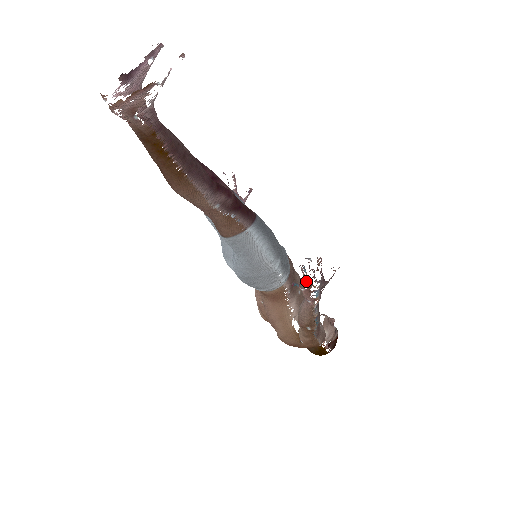
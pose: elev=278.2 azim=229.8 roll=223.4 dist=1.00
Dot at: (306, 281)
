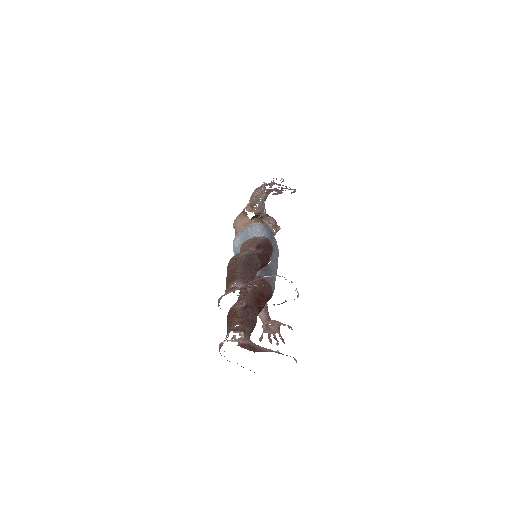
Dot at: (268, 336)
